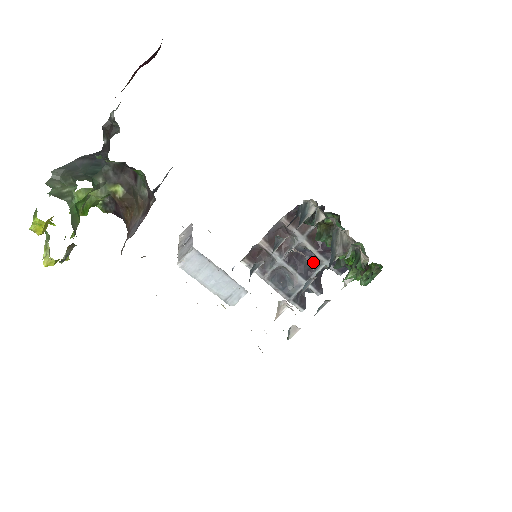
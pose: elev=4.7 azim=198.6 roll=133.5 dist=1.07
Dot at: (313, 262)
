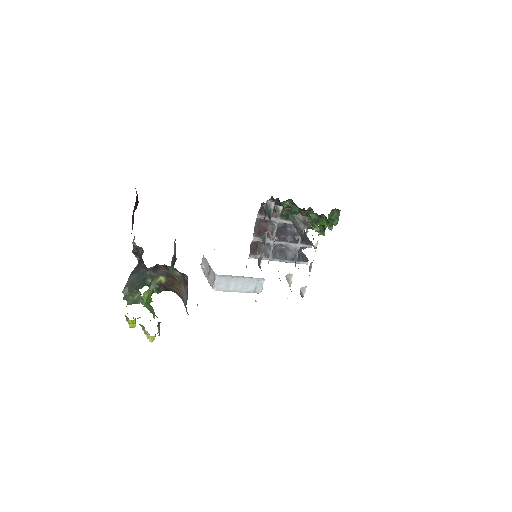
Dot at: (295, 229)
